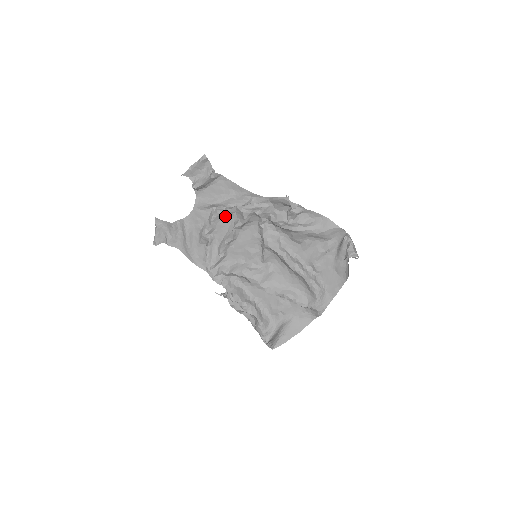
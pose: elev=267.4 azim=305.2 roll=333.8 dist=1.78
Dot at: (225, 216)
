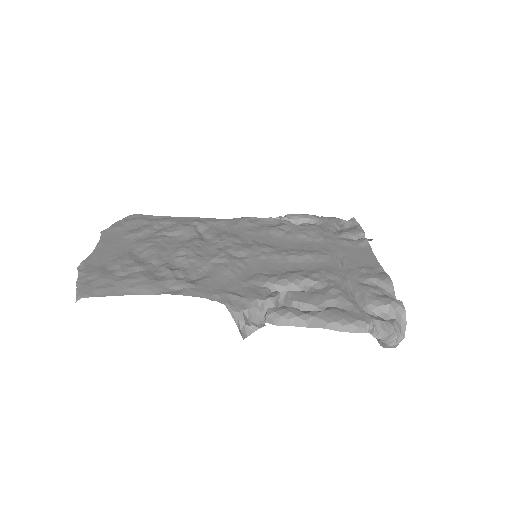
Dot at: (178, 266)
